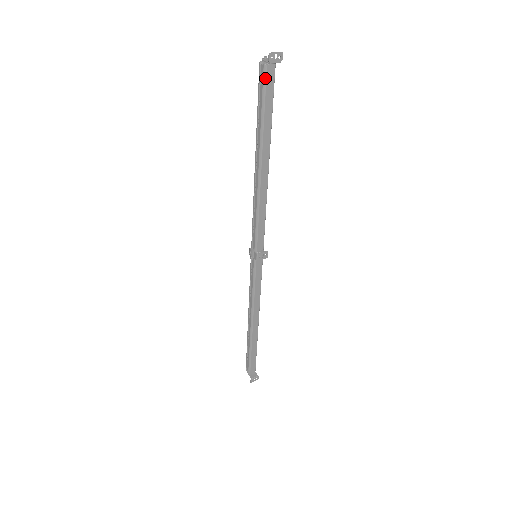
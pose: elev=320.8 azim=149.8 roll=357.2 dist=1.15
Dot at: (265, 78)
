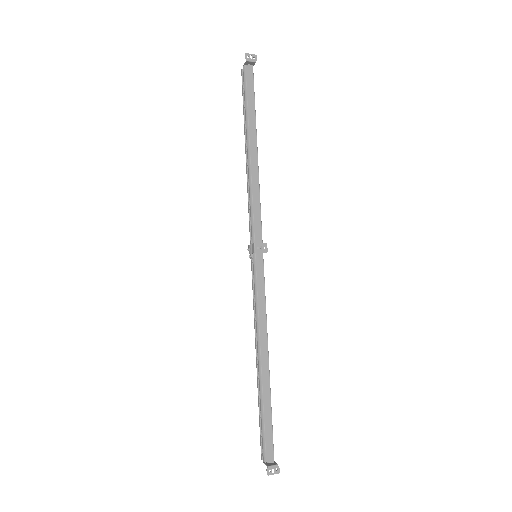
Dot at: (245, 75)
